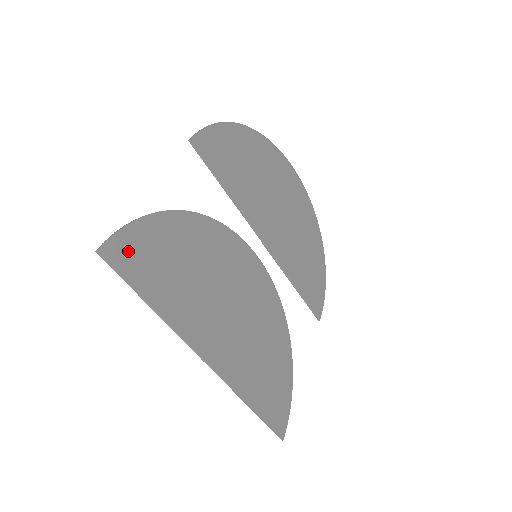
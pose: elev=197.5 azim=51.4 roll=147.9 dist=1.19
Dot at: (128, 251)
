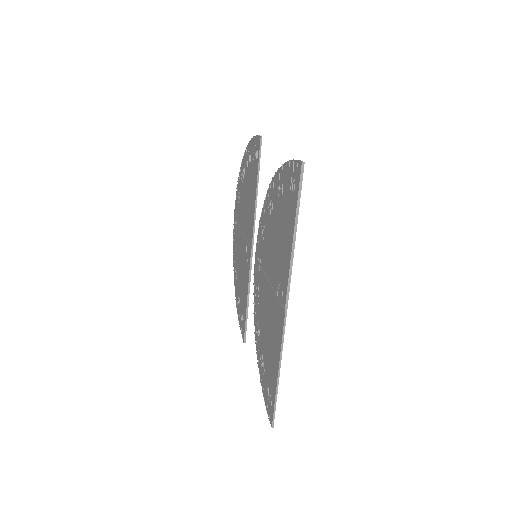
Dot at: (295, 180)
